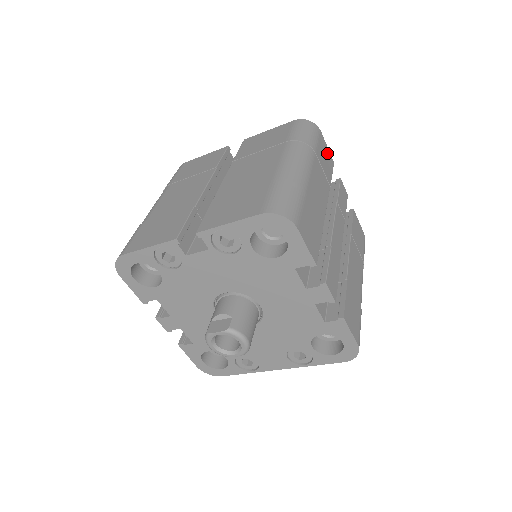
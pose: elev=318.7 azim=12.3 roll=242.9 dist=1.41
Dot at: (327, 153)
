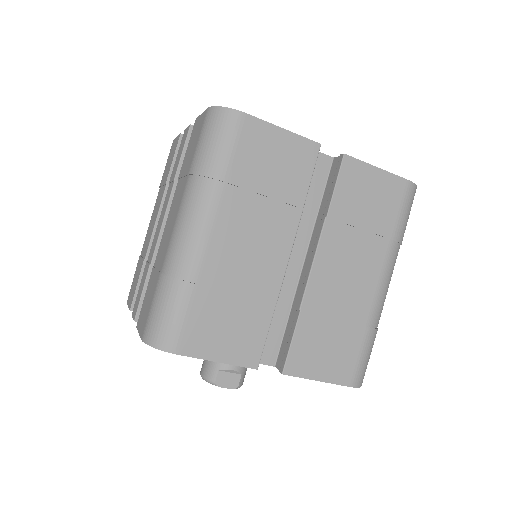
Dot at: occluded
